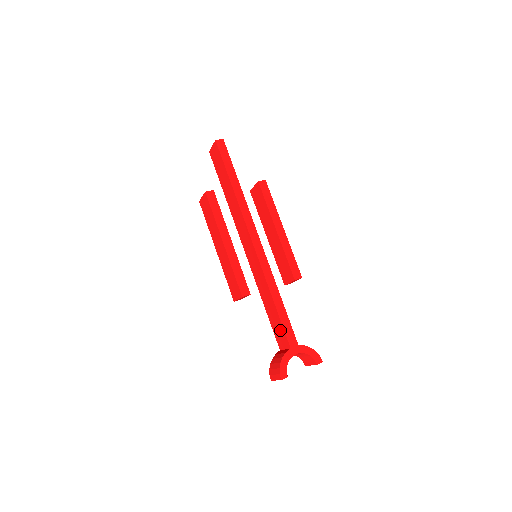
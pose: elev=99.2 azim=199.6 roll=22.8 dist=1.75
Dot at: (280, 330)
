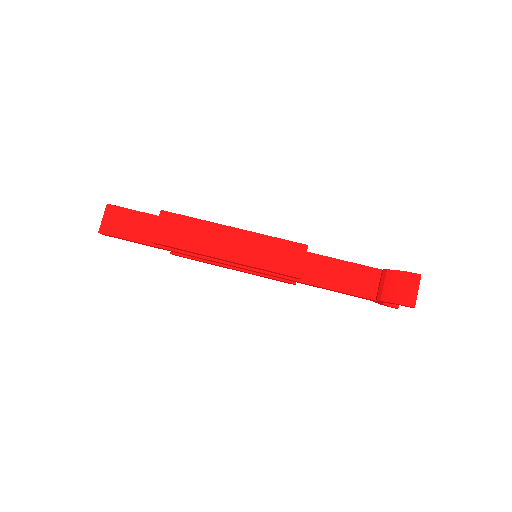
Dot at: (355, 273)
